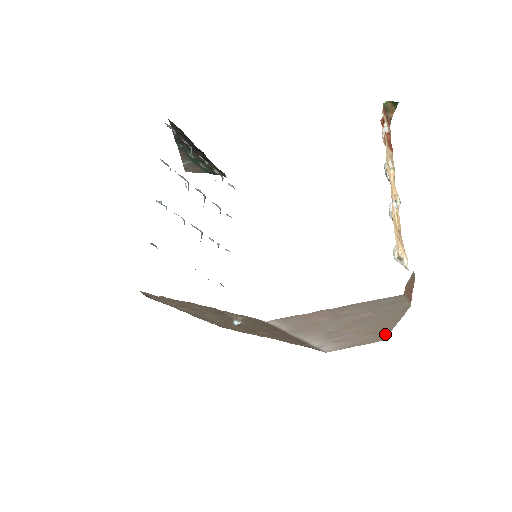
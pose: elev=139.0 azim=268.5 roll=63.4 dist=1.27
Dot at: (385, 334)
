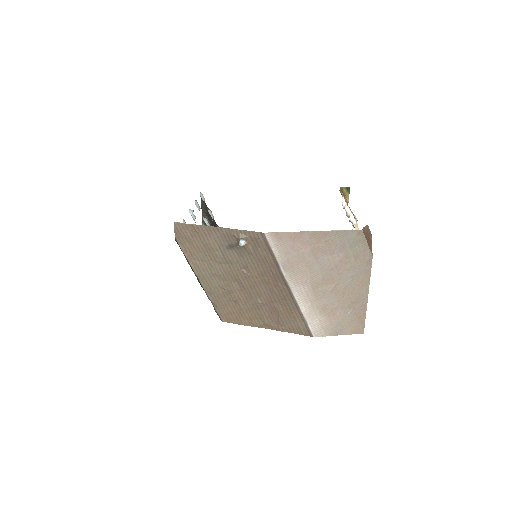
Dot at: (362, 316)
